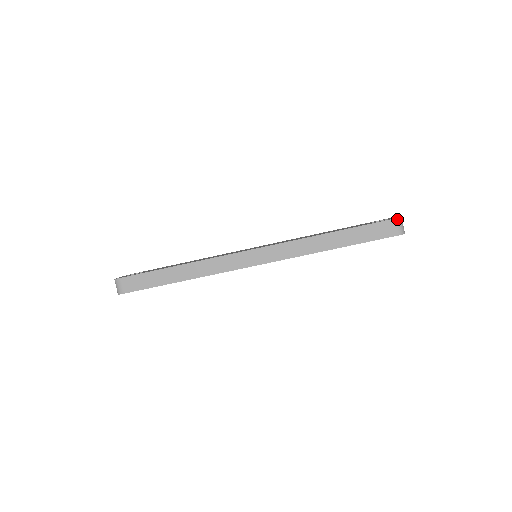
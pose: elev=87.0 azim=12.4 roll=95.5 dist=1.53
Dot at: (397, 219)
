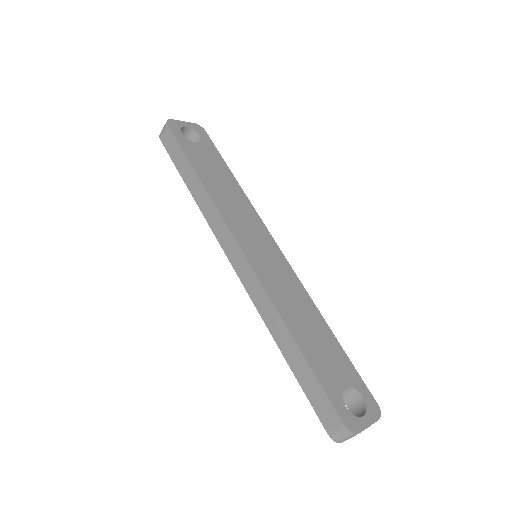
Dot at: (346, 429)
